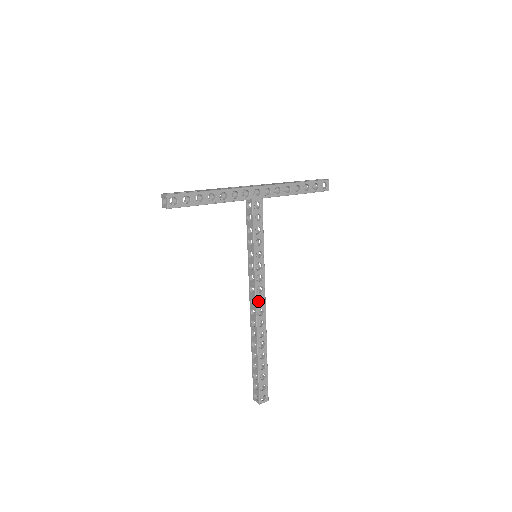
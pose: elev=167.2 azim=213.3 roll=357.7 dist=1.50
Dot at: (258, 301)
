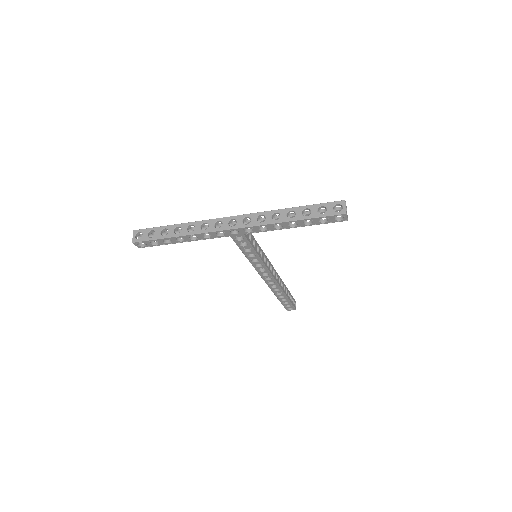
Dot at: occluded
